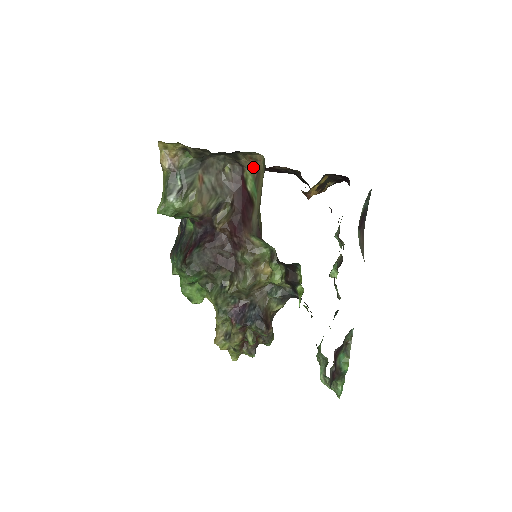
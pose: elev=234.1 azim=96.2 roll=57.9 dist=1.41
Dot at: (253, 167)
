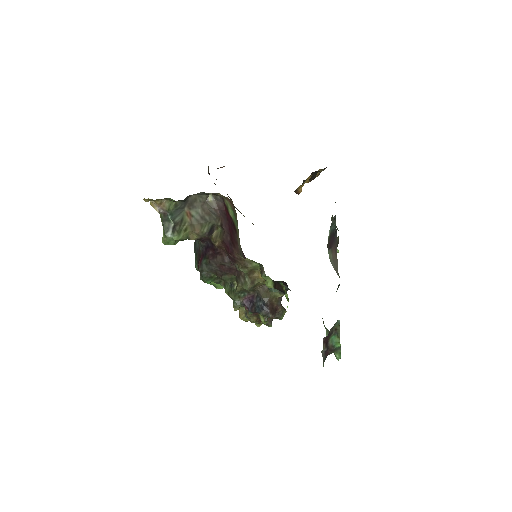
Dot at: (229, 201)
